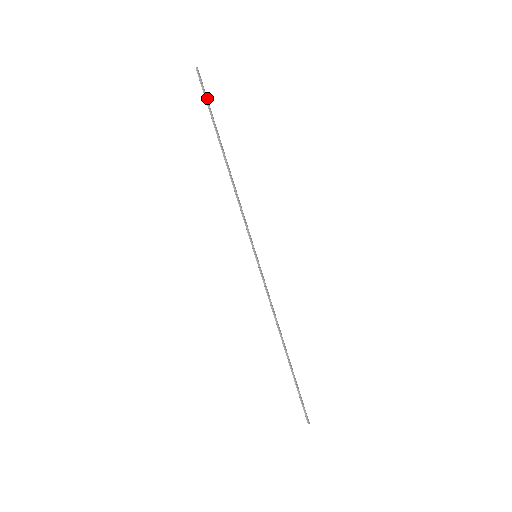
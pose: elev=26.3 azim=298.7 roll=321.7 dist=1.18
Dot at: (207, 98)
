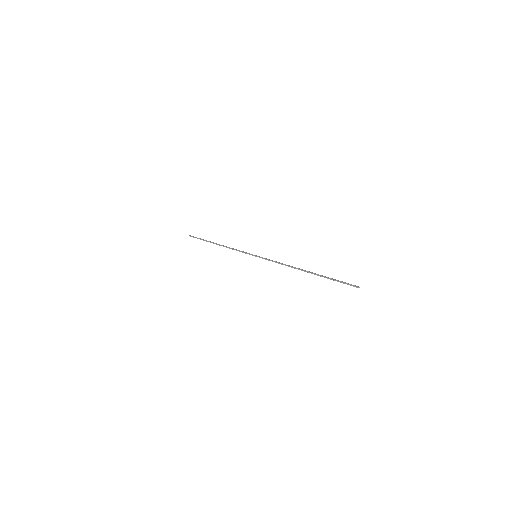
Dot at: (198, 238)
